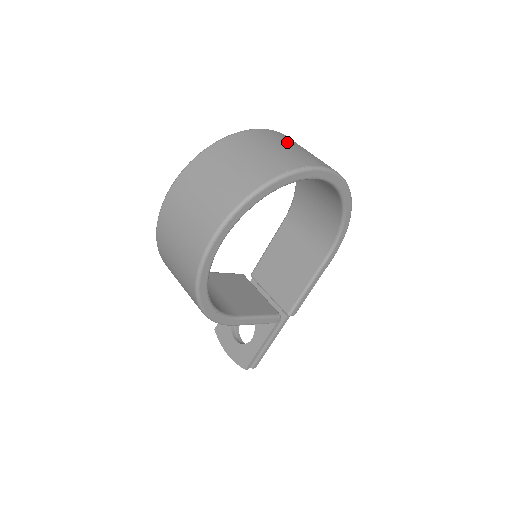
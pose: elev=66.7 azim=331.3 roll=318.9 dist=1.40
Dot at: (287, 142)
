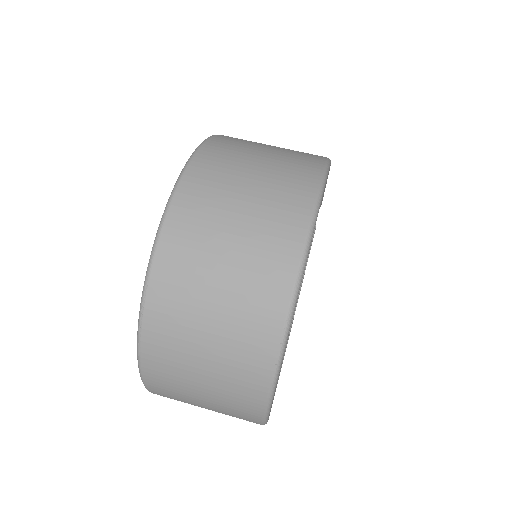
Dot at: (199, 290)
